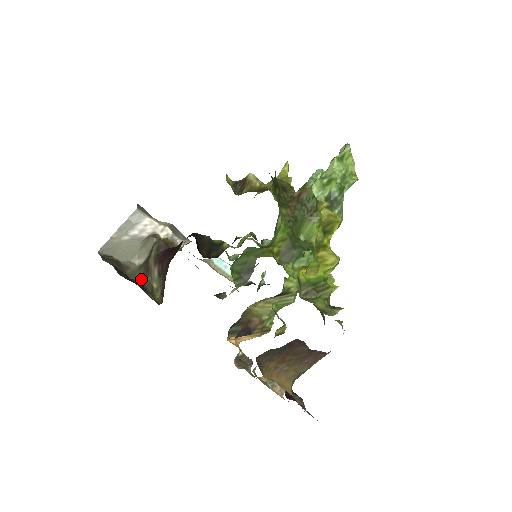
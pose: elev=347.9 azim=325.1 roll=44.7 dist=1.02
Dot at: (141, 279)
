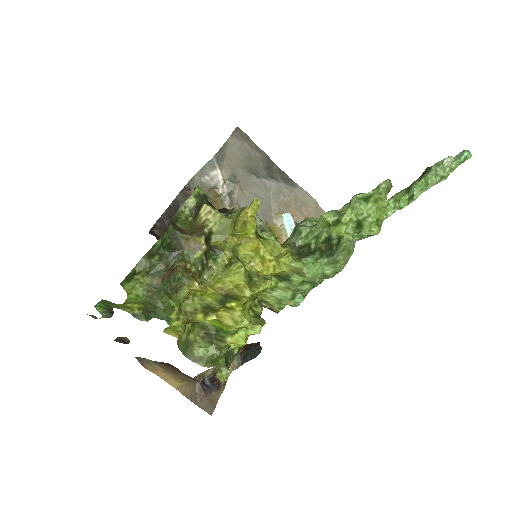
Dot at: occluded
